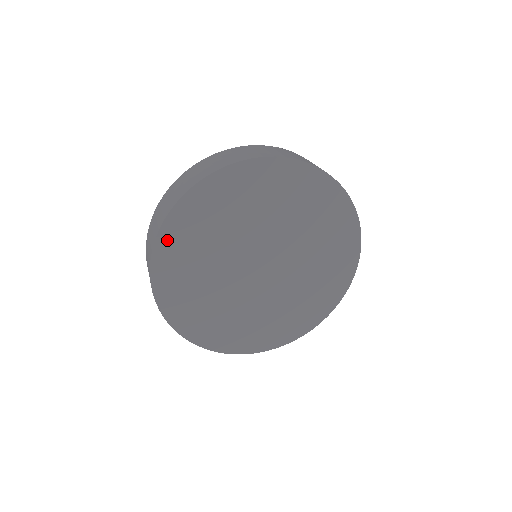
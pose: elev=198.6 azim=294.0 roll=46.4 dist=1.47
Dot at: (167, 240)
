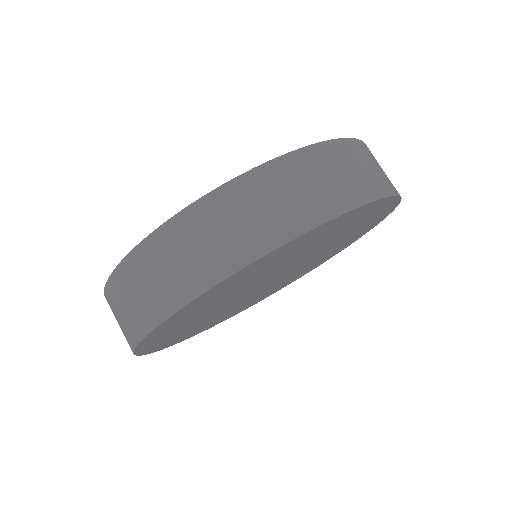
Dot at: (153, 337)
